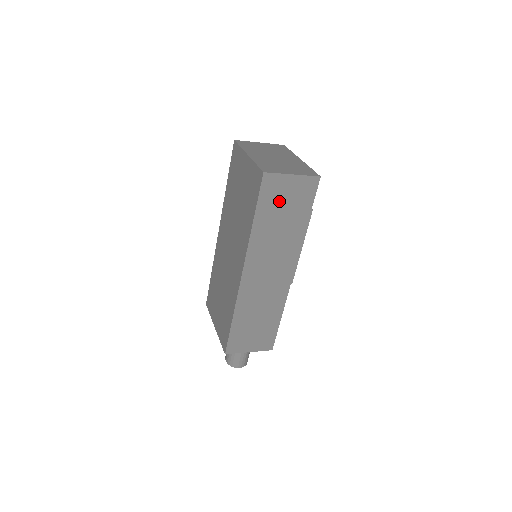
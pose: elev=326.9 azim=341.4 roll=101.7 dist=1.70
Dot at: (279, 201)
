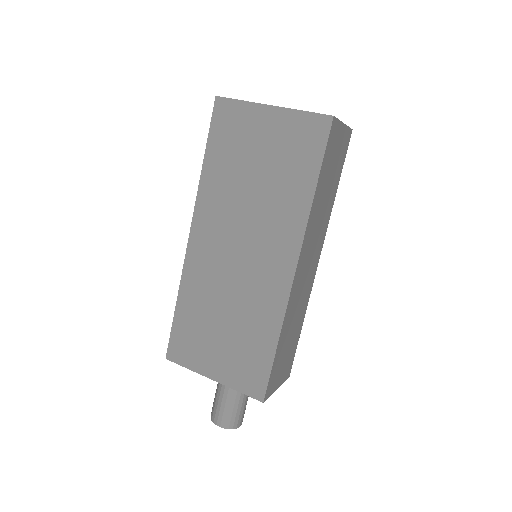
Dot at: (332, 159)
